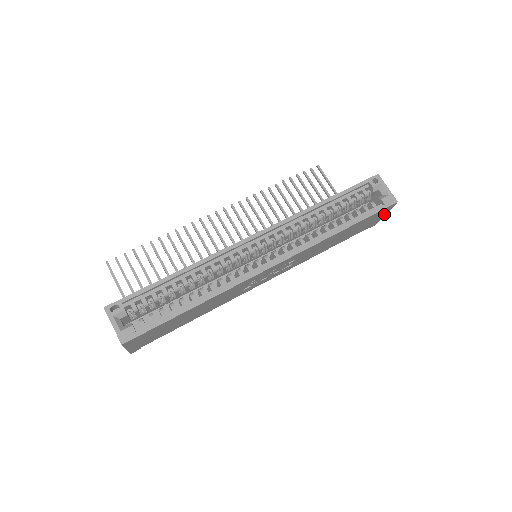
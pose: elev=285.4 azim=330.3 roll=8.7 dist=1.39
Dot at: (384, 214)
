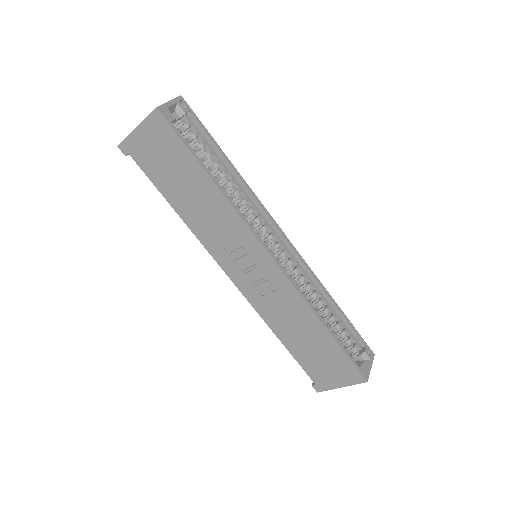
Dot at: (342, 383)
